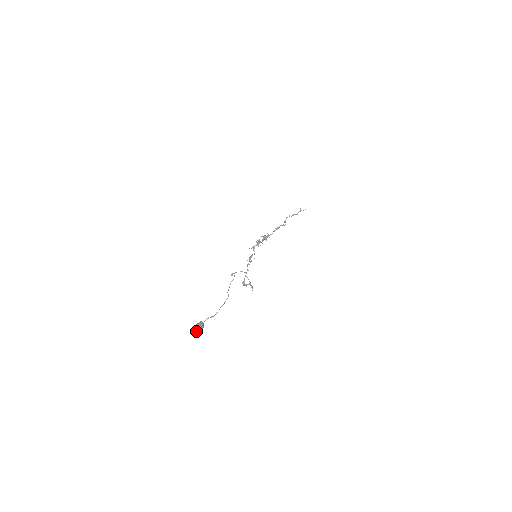
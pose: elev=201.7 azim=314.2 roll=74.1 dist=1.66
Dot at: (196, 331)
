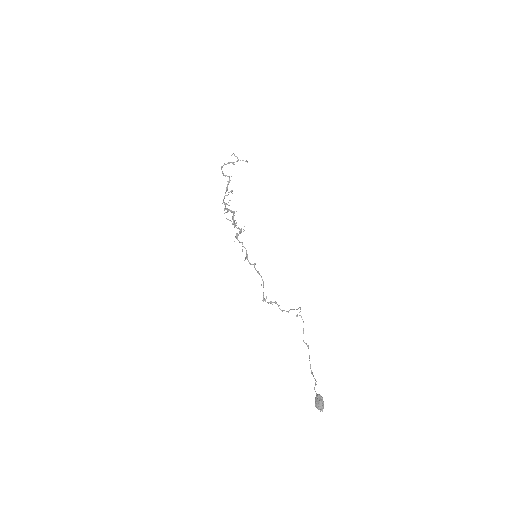
Dot at: occluded
